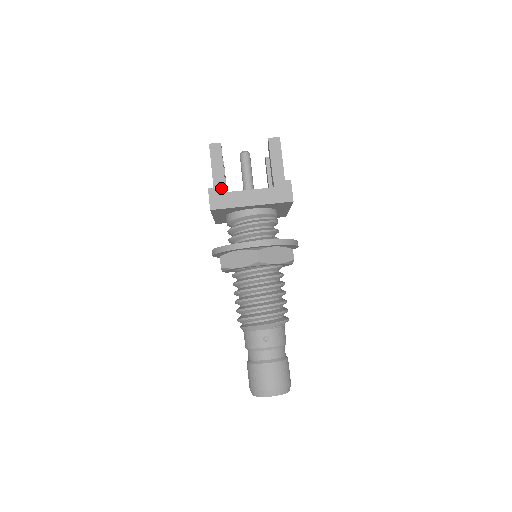
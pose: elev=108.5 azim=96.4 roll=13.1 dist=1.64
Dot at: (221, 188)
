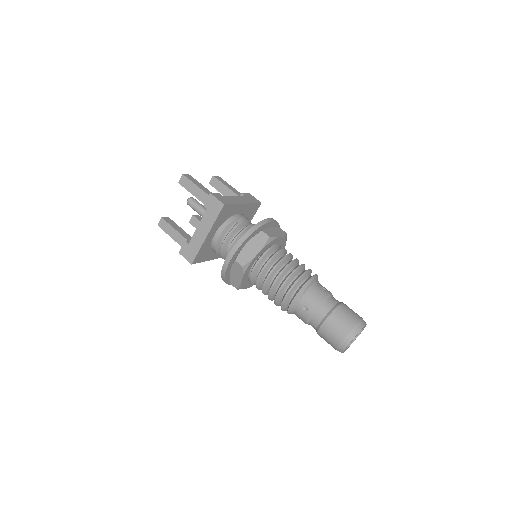
Dot at: (184, 245)
